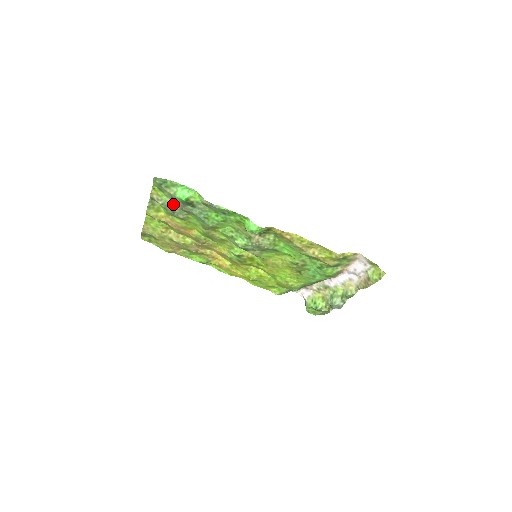
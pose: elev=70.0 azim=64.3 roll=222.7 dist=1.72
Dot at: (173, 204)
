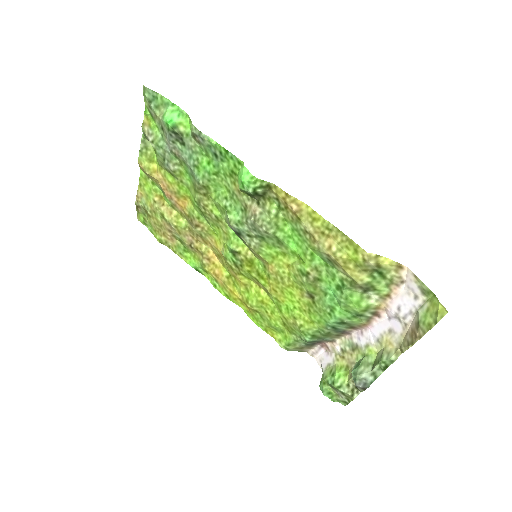
Dot at: (164, 142)
